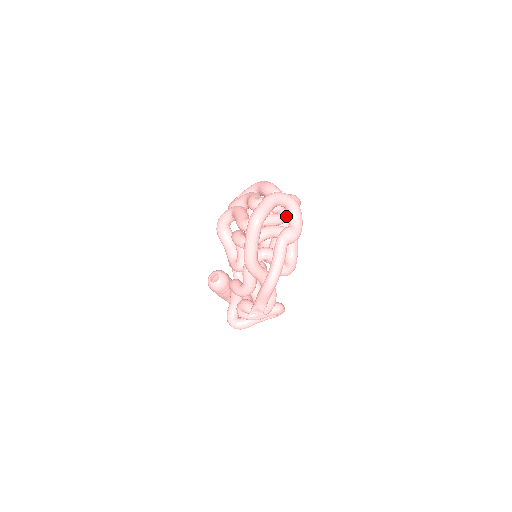
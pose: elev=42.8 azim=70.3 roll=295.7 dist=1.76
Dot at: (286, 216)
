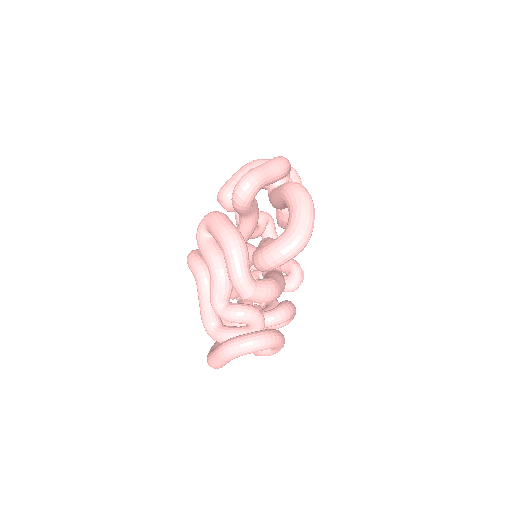
Dot at: occluded
